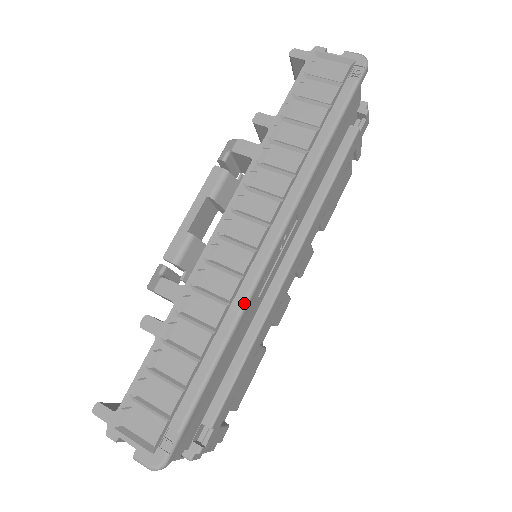
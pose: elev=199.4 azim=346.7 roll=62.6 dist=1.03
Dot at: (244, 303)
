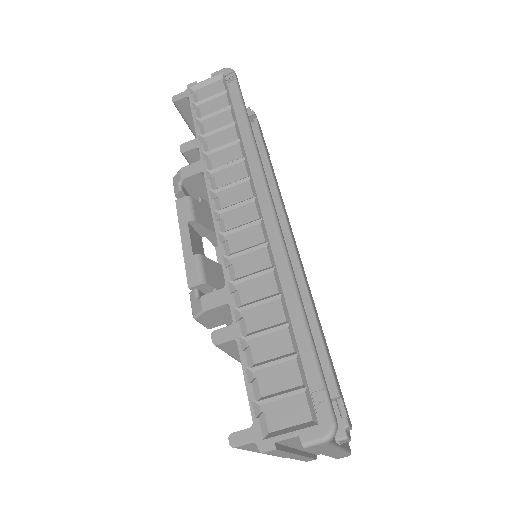
Dot at: (285, 256)
